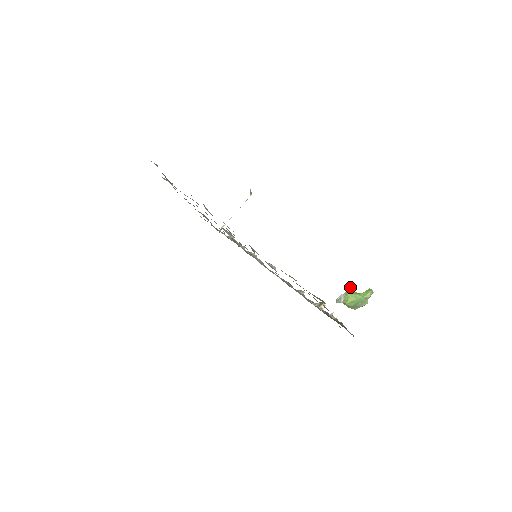
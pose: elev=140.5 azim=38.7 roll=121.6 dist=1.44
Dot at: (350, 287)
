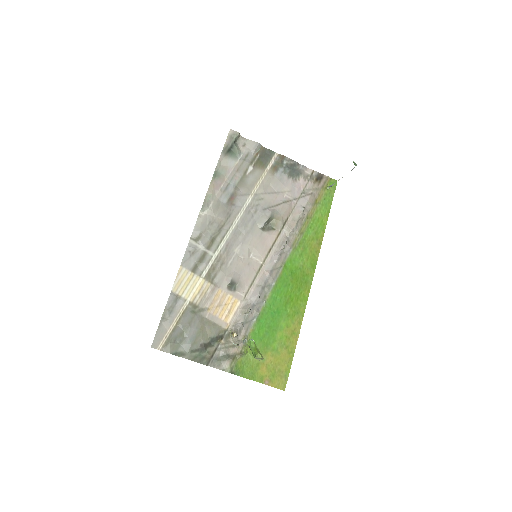
Dot at: (252, 339)
